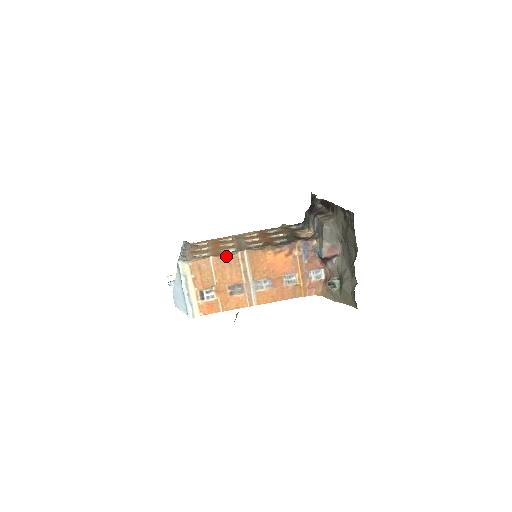
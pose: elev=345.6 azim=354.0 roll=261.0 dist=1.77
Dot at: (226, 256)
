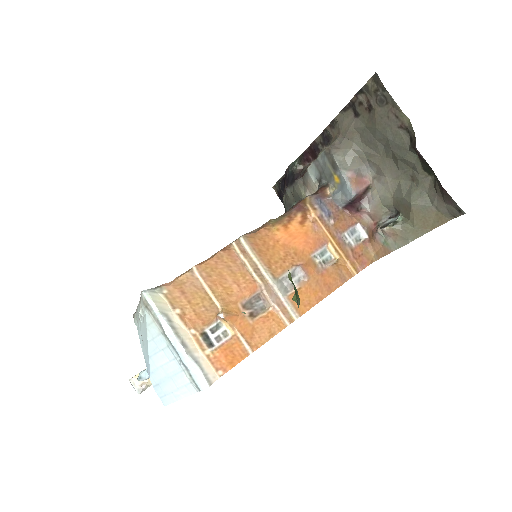
Dot at: (216, 257)
